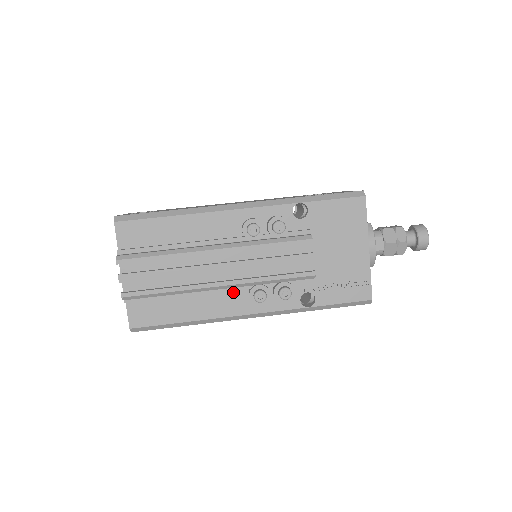
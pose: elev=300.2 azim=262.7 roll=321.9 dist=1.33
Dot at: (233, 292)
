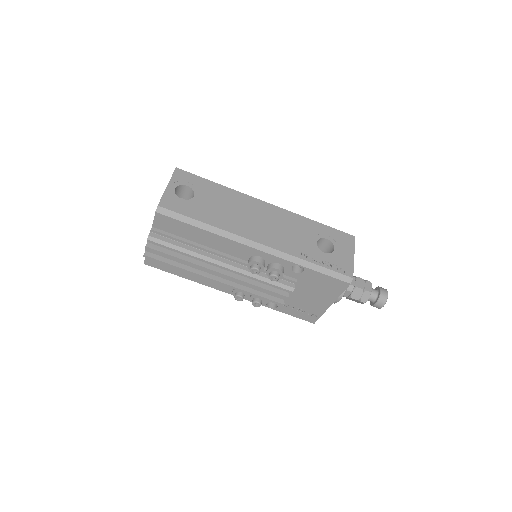
Dot at: occluded
